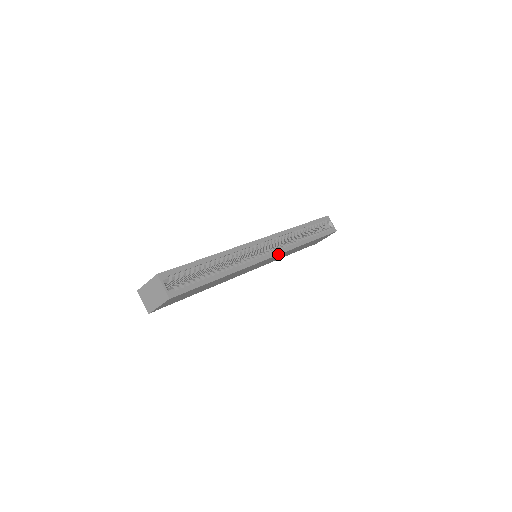
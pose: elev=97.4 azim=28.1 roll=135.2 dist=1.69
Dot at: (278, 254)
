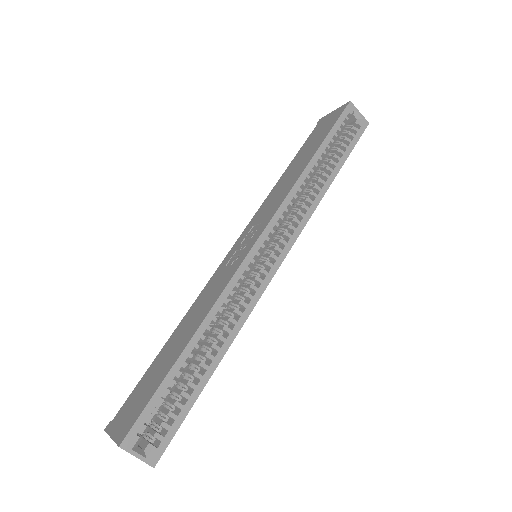
Dot at: (290, 248)
